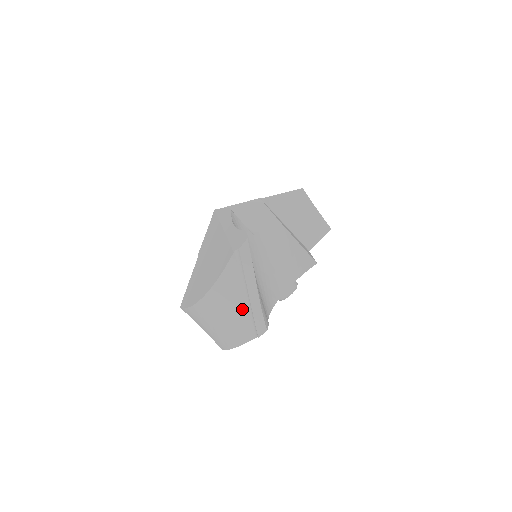
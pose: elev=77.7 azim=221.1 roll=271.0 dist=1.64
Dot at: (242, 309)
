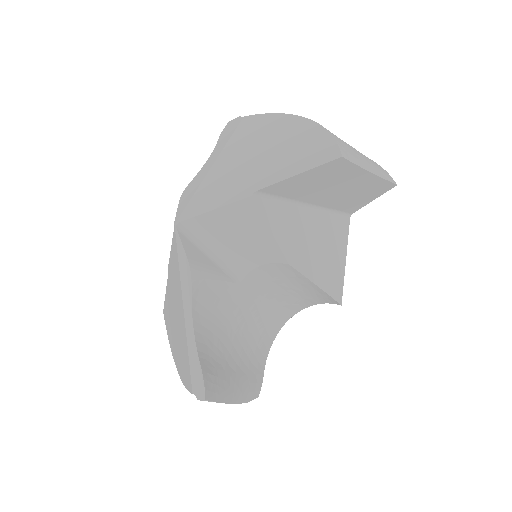
Dot at: occluded
